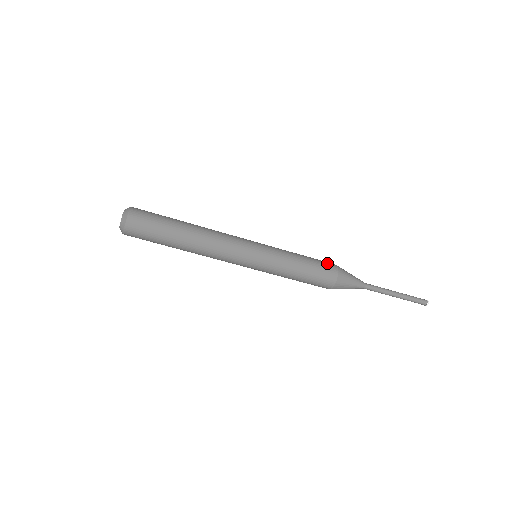
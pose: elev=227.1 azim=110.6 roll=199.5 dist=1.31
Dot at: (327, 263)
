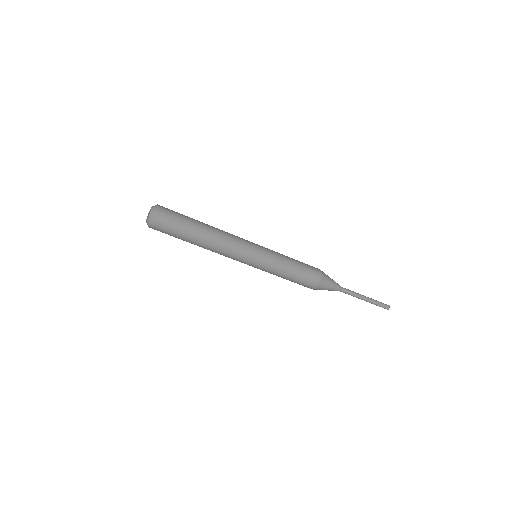
Dot at: (311, 266)
